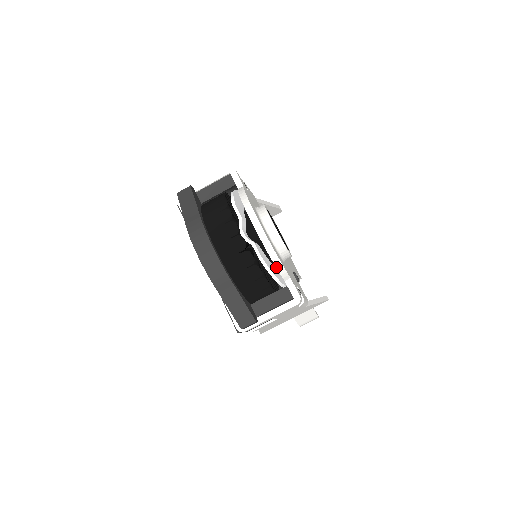
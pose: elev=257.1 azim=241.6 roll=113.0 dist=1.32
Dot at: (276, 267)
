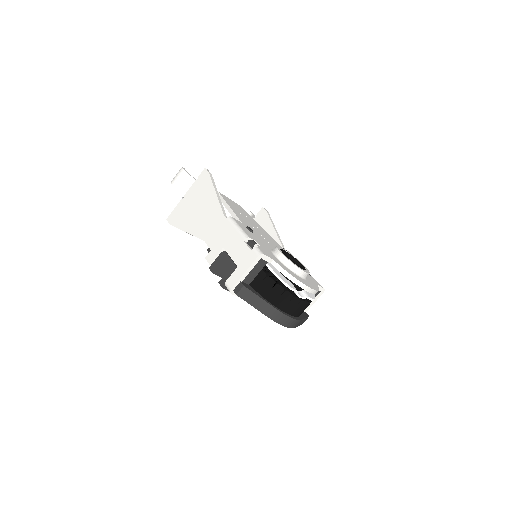
Dot at: occluded
